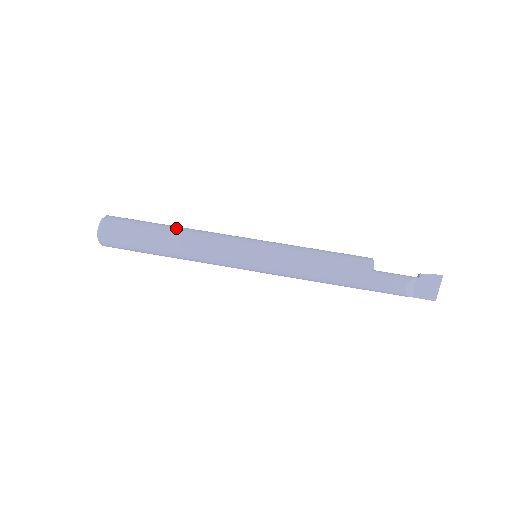
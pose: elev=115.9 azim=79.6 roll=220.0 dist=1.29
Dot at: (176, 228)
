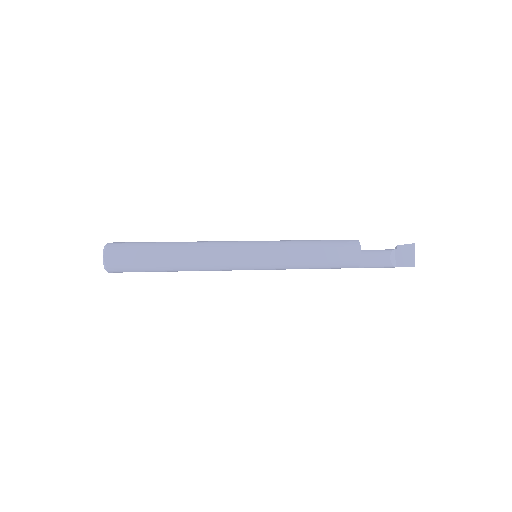
Dot at: (179, 242)
